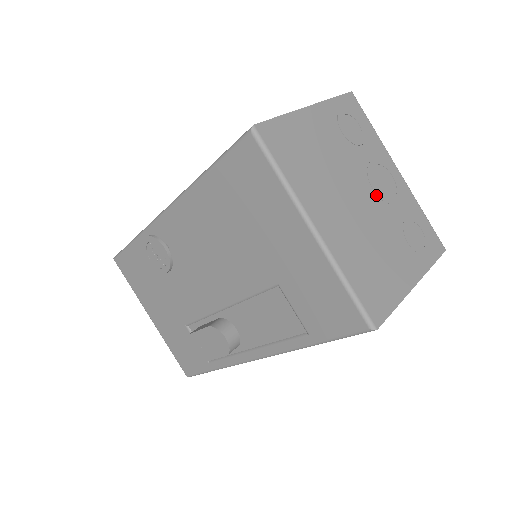
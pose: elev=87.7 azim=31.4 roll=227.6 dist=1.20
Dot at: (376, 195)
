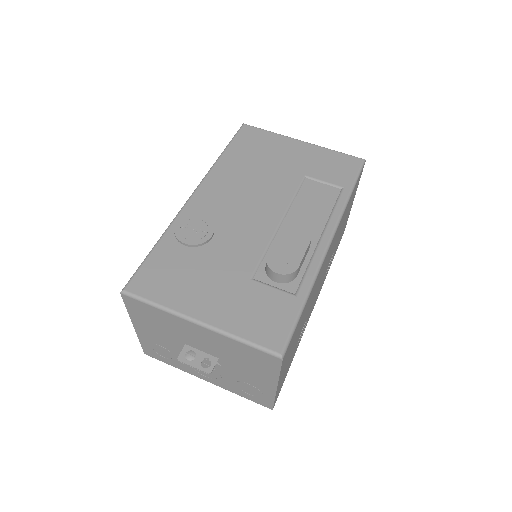
Dot at: occluded
